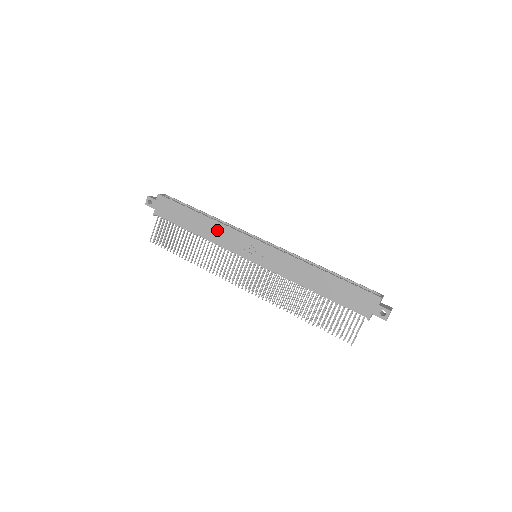
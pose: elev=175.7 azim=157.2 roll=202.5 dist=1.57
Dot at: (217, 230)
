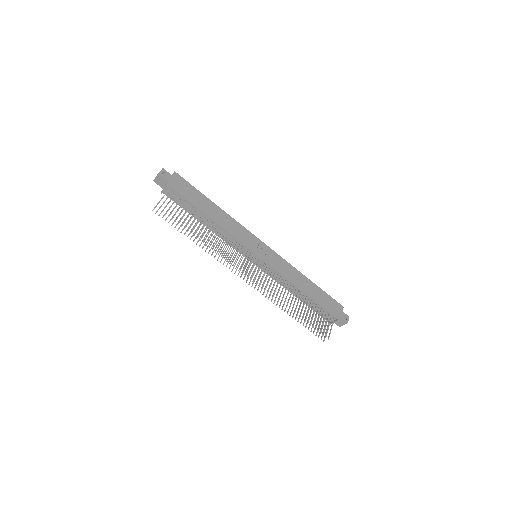
Dot at: (230, 222)
